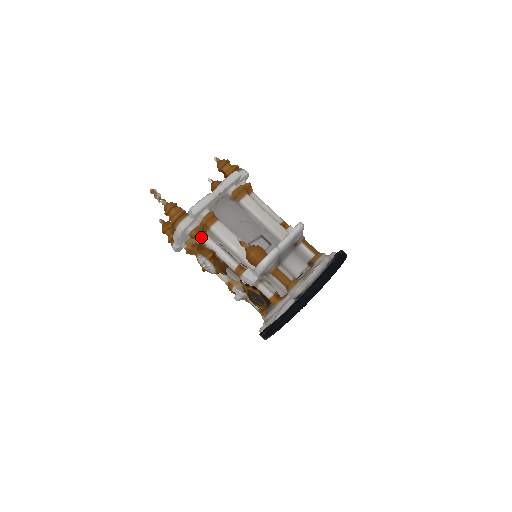
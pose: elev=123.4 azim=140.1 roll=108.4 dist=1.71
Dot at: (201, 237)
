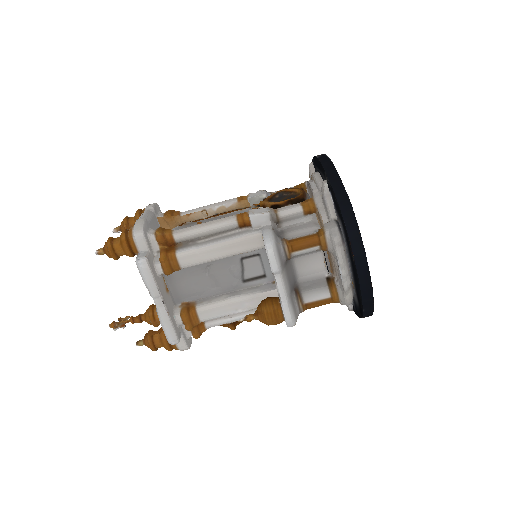
Dot at: occluded
